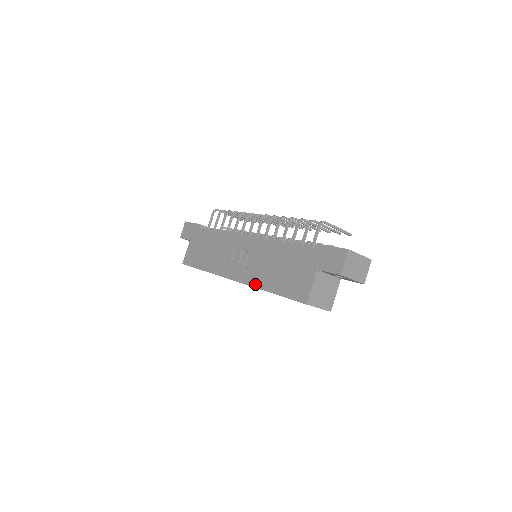
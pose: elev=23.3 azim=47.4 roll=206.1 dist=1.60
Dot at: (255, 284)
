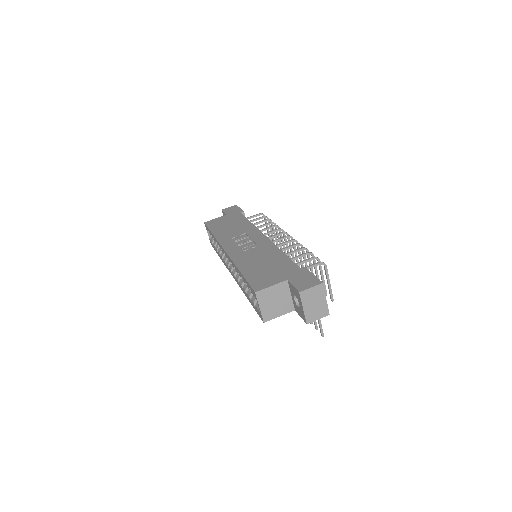
Dot at: (236, 261)
